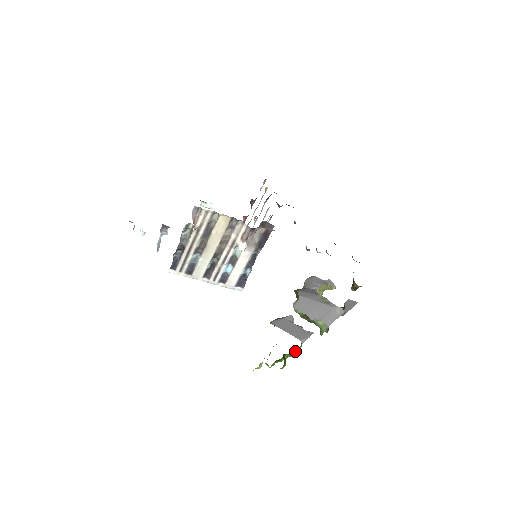
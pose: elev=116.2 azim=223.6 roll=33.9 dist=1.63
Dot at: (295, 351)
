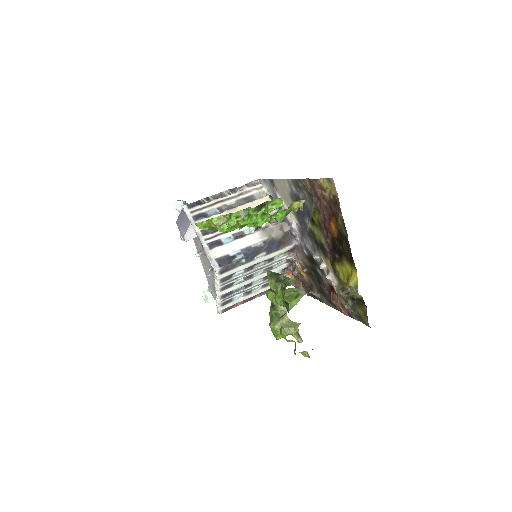
Dot at: (280, 203)
